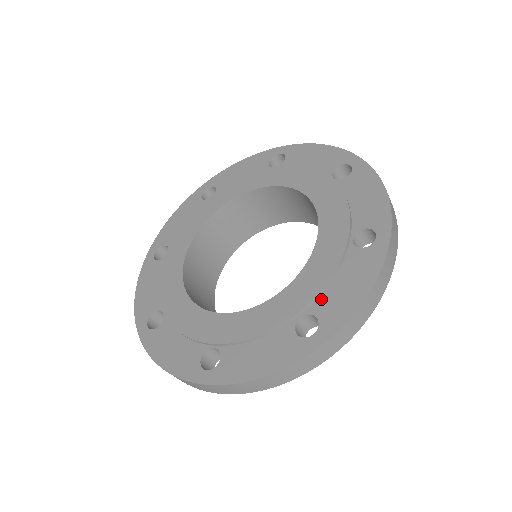
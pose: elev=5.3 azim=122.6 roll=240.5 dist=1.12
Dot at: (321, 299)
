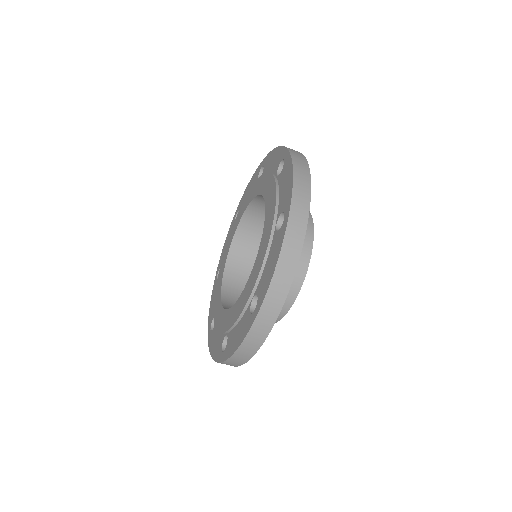
Dot at: (232, 332)
